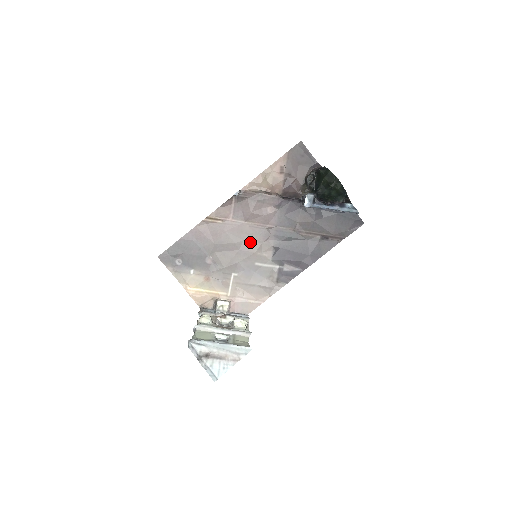
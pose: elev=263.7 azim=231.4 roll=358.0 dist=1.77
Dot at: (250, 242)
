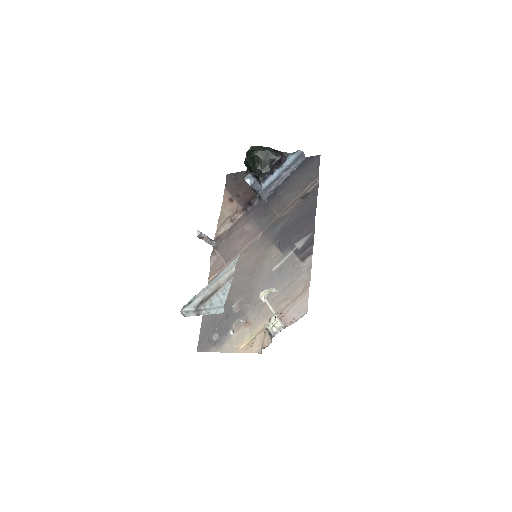
Dot at: (254, 262)
